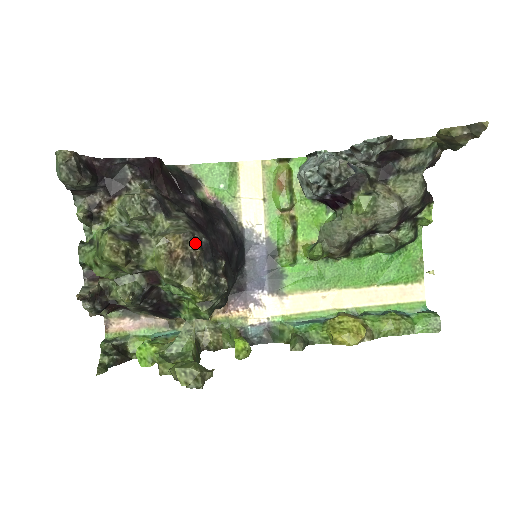
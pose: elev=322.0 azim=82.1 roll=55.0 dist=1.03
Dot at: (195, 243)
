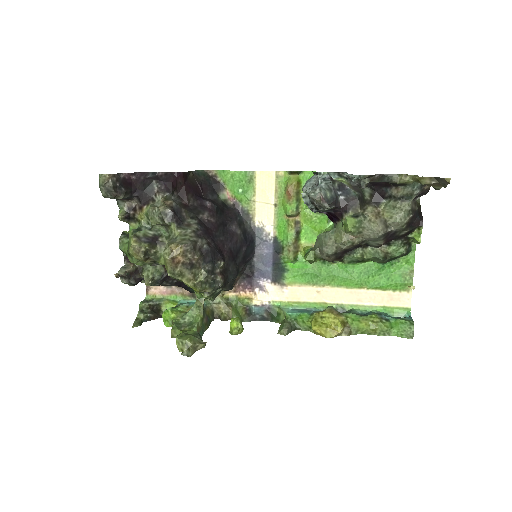
Dot at: (194, 251)
